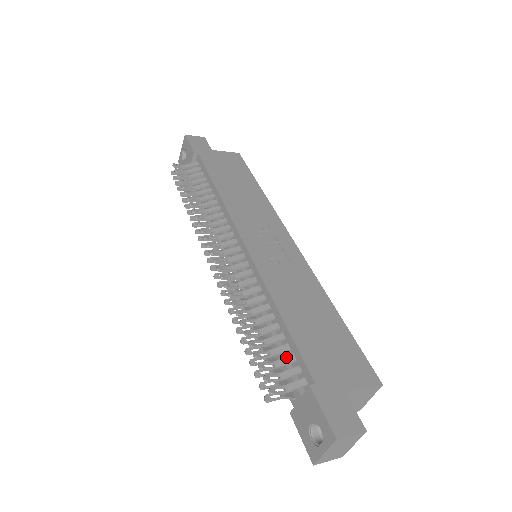
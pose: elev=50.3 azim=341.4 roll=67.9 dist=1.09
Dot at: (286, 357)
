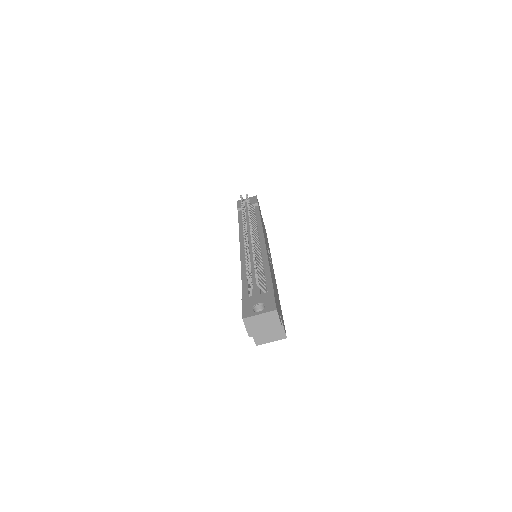
Dot at: (263, 279)
